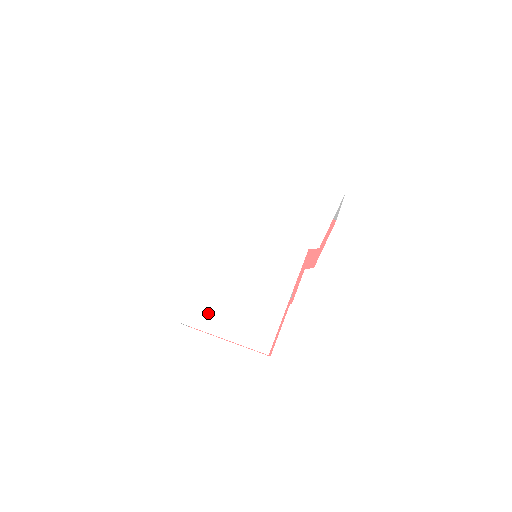
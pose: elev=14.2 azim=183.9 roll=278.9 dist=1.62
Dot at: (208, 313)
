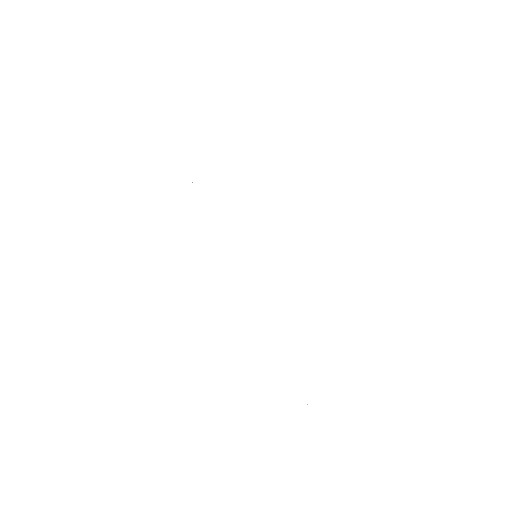
Dot at: (212, 374)
